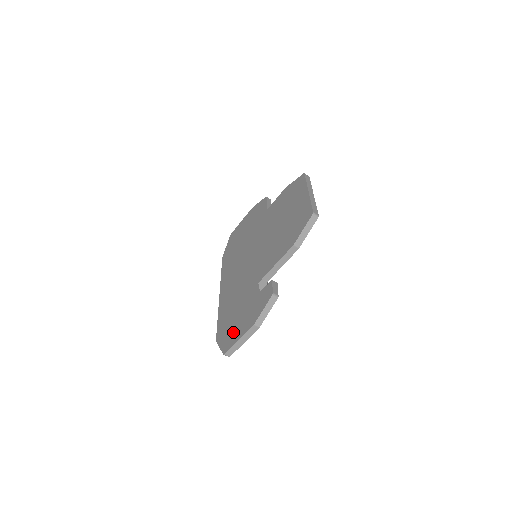
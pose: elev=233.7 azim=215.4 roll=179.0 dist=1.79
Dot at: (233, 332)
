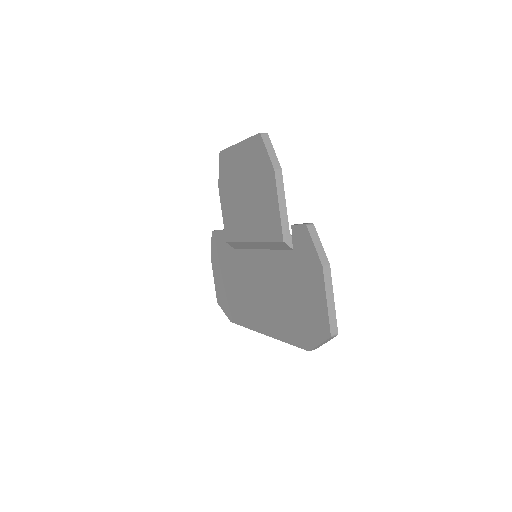
Dot at: (313, 311)
